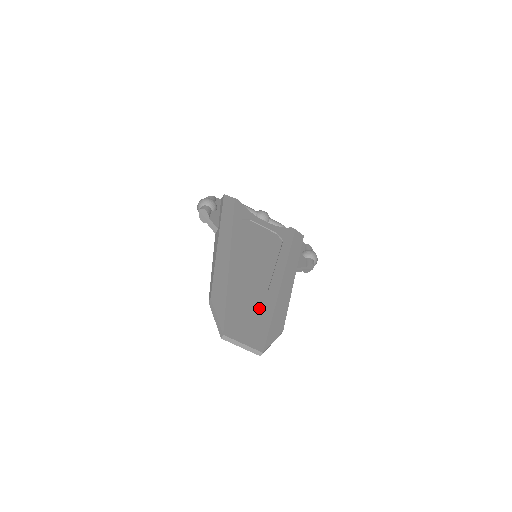
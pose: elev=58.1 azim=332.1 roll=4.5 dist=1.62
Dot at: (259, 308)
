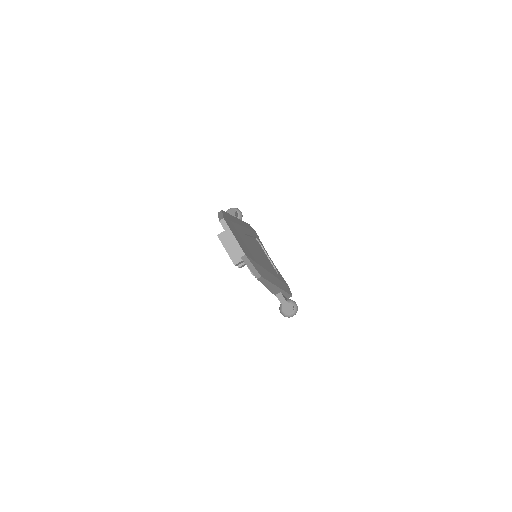
Dot at: (251, 251)
